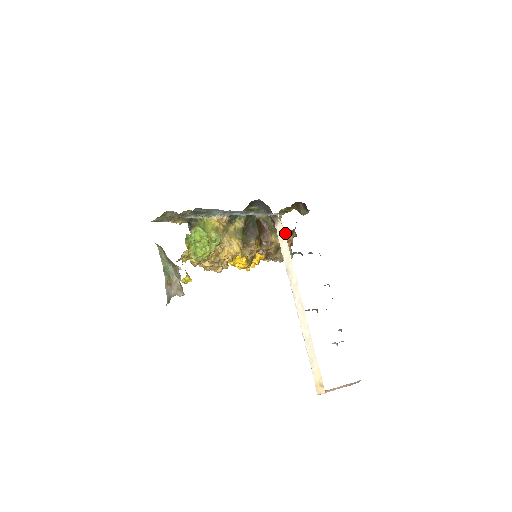
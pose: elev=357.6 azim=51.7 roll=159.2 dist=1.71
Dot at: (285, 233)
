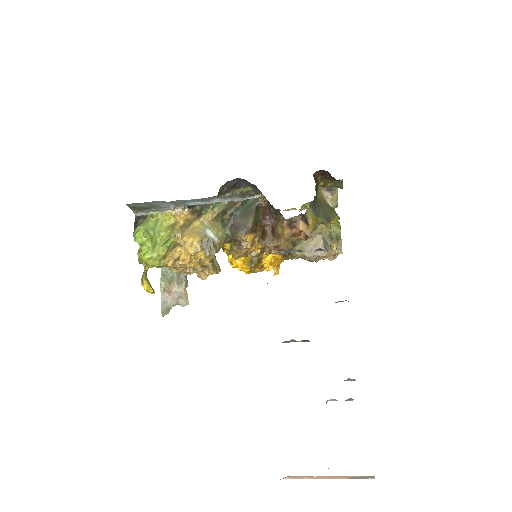
Dot at: (287, 221)
